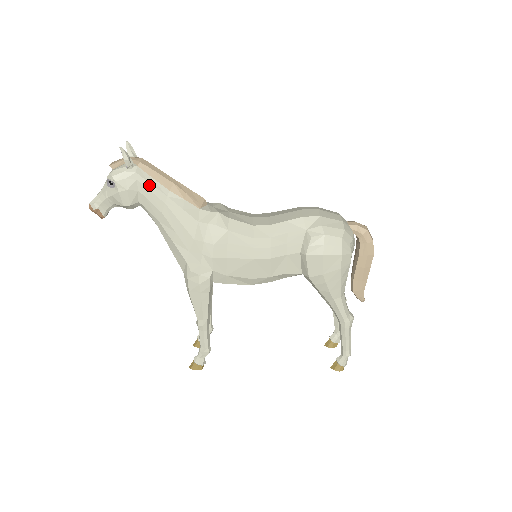
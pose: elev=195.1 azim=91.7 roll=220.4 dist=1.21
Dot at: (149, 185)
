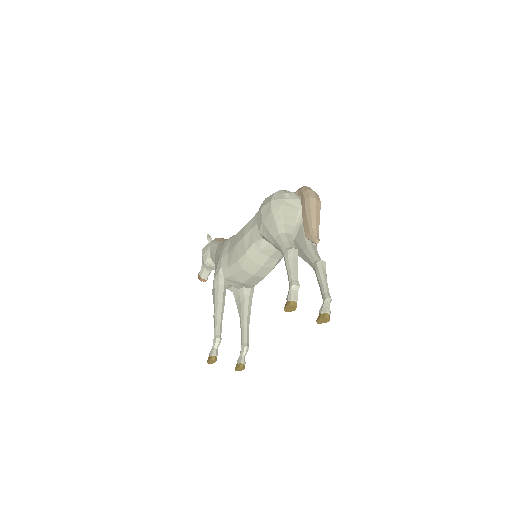
Dot at: (213, 244)
